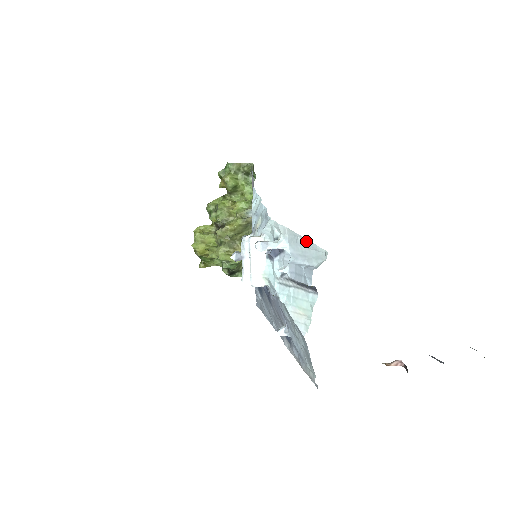
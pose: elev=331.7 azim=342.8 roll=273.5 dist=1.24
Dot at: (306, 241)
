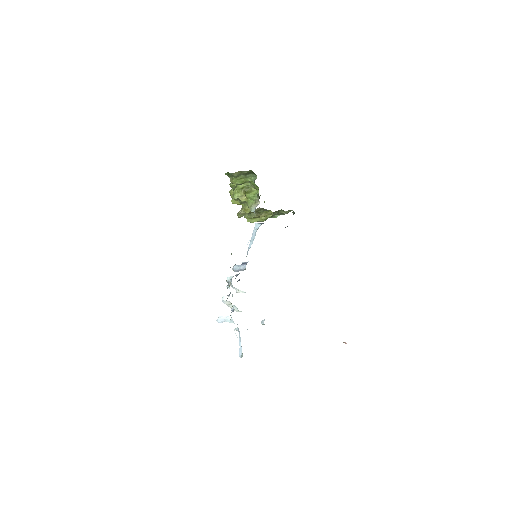
Dot at: occluded
